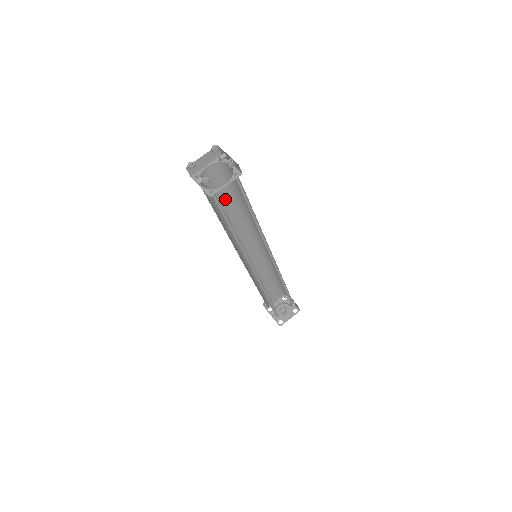
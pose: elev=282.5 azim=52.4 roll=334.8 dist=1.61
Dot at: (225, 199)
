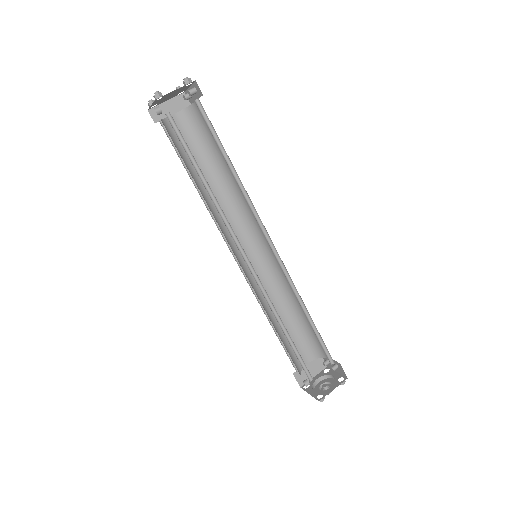
Dot at: (203, 166)
